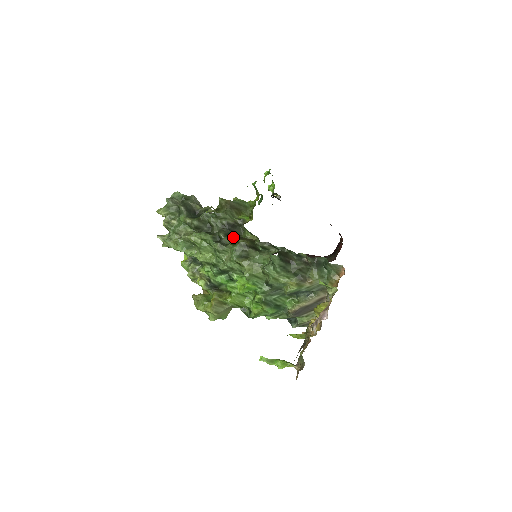
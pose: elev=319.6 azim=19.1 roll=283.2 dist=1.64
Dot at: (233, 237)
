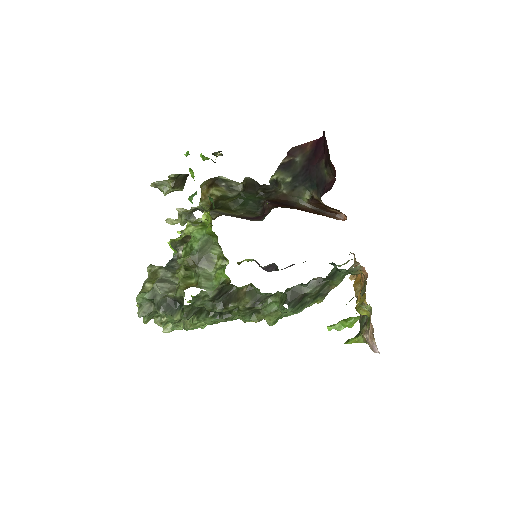
Dot at: (230, 306)
